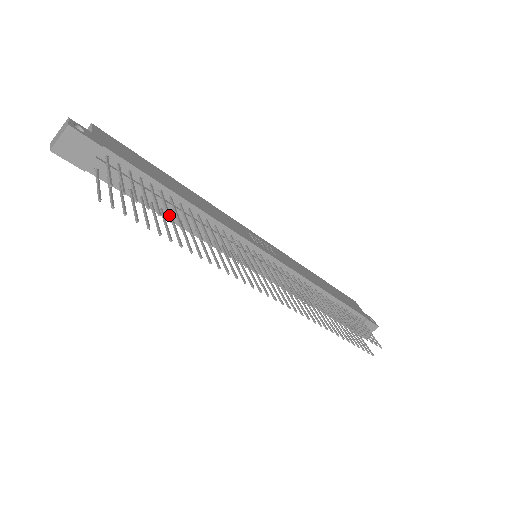
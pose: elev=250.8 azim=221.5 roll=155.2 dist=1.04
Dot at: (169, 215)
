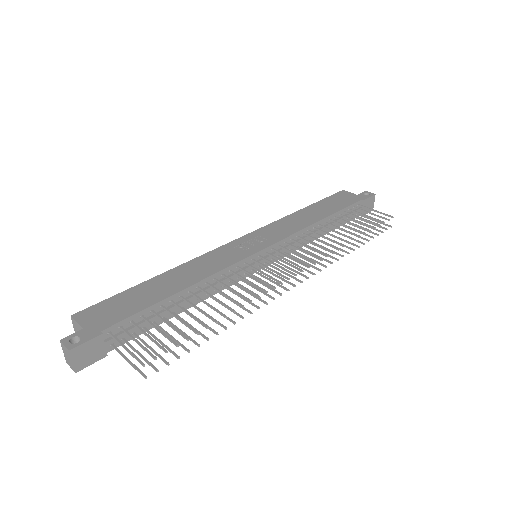
Dot at: (191, 328)
